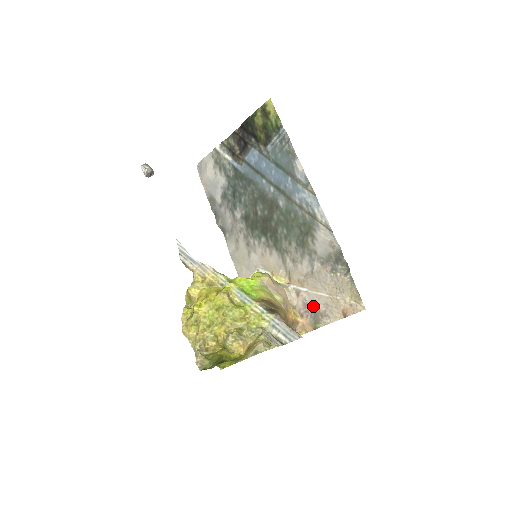
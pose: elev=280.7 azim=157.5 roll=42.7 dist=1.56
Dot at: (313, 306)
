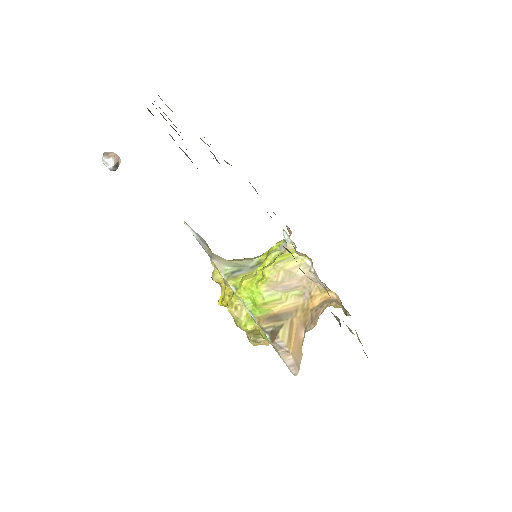
Dot at: occluded
